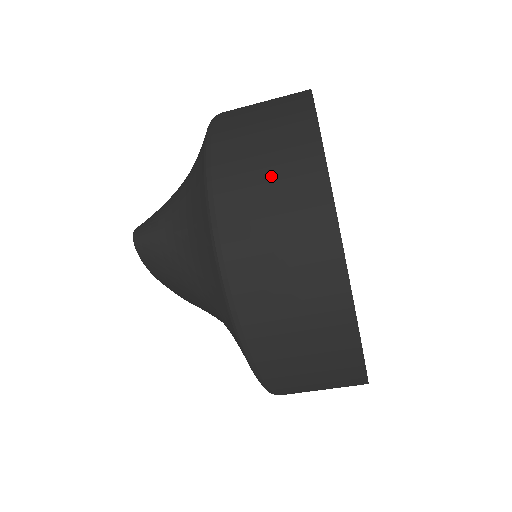
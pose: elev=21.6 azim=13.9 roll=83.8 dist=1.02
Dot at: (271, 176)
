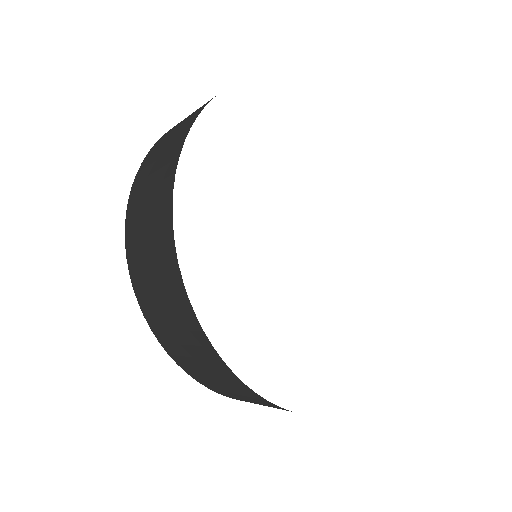
Dot at: occluded
